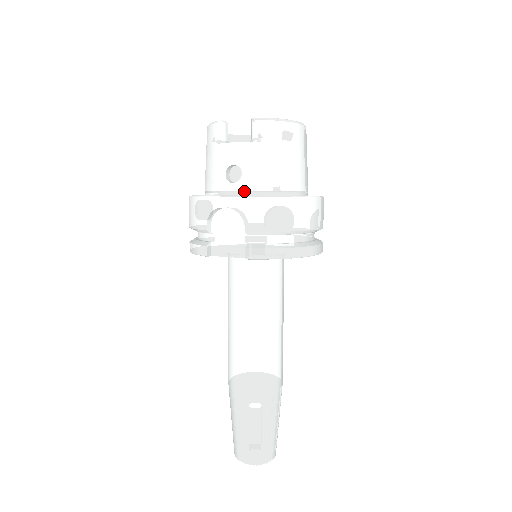
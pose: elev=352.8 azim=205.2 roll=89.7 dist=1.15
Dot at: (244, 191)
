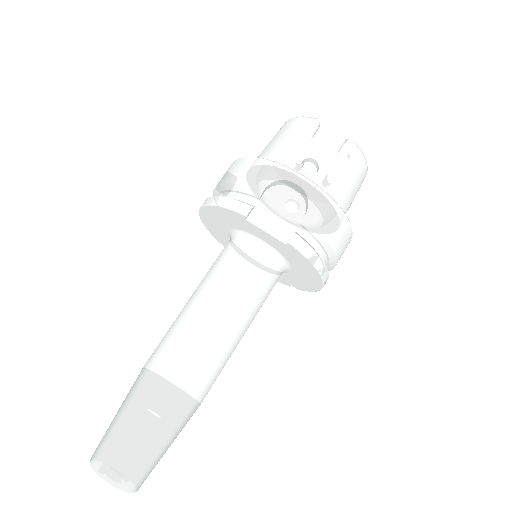
Dot at: occluded
